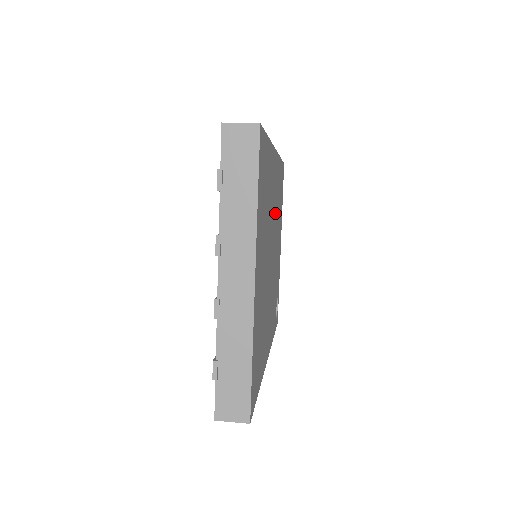
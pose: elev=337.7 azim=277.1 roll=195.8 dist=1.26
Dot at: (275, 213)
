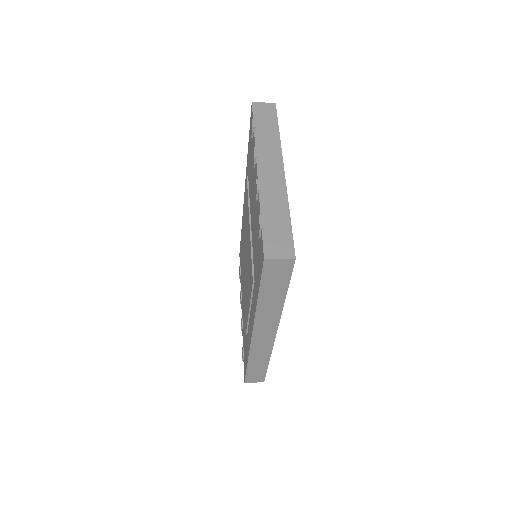
Dot at: occluded
